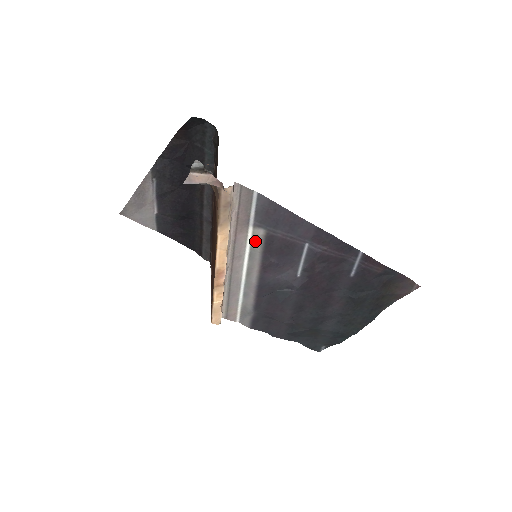
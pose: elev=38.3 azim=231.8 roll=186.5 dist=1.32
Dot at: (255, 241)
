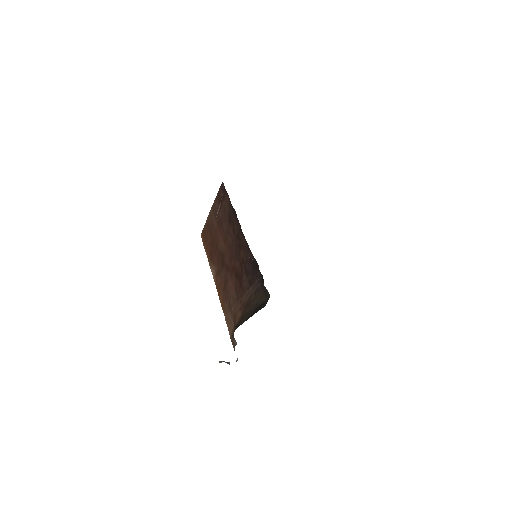
Dot at: occluded
